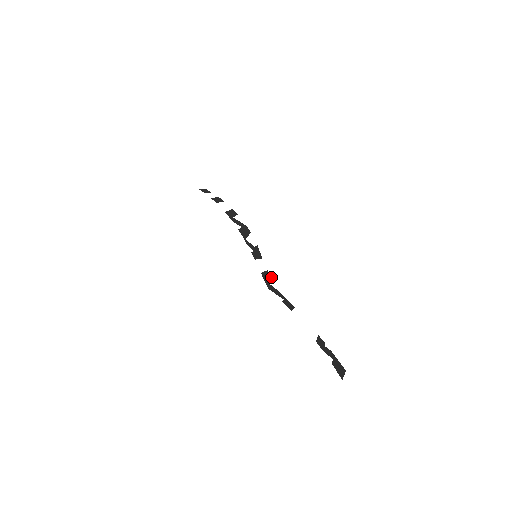
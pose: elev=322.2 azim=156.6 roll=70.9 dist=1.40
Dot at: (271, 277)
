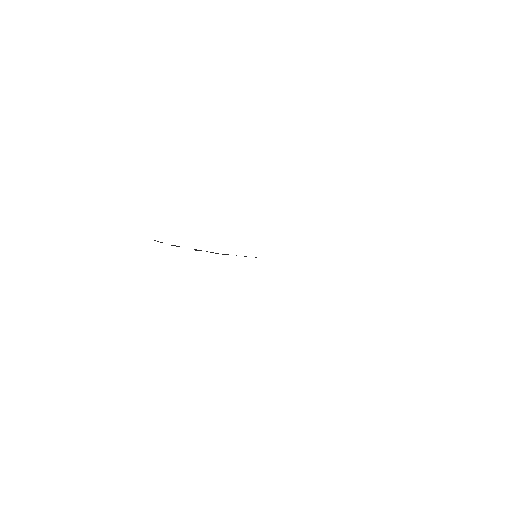
Dot at: occluded
